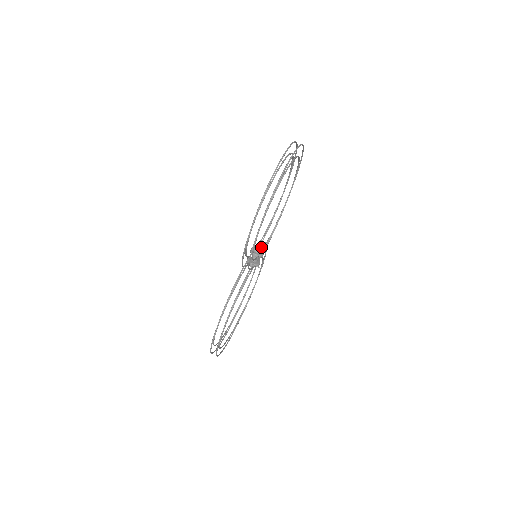
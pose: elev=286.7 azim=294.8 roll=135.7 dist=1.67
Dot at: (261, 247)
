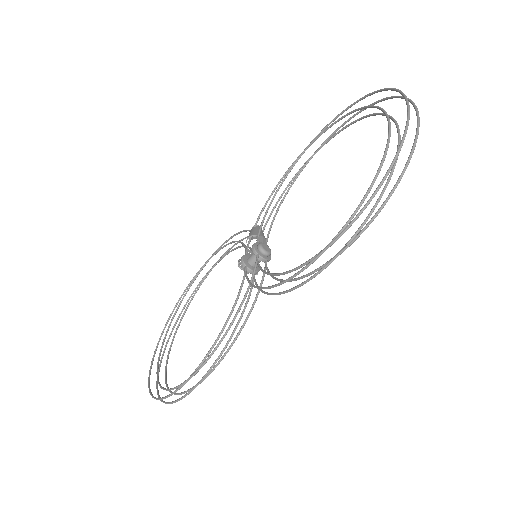
Dot at: (264, 241)
